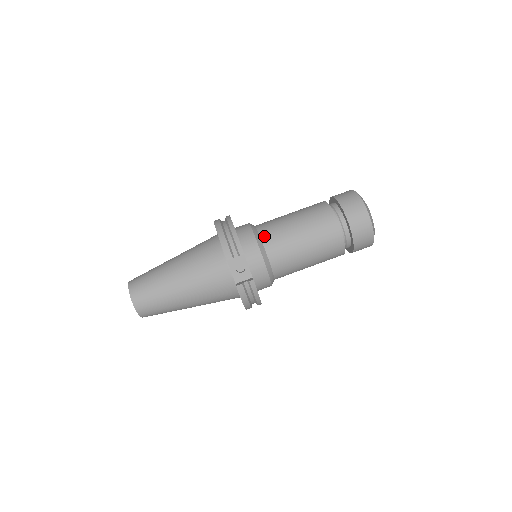
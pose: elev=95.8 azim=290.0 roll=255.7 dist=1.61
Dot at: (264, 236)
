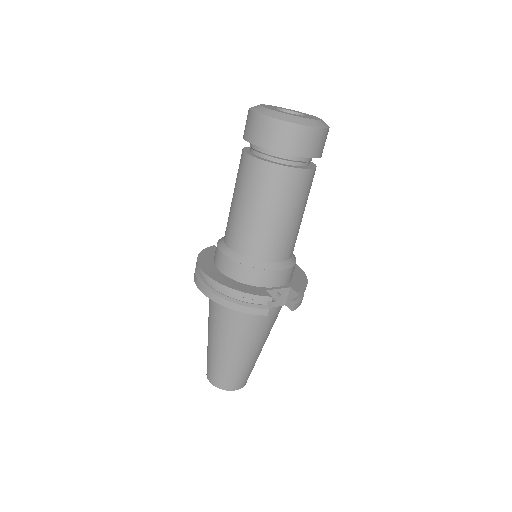
Dot at: (255, 255)
